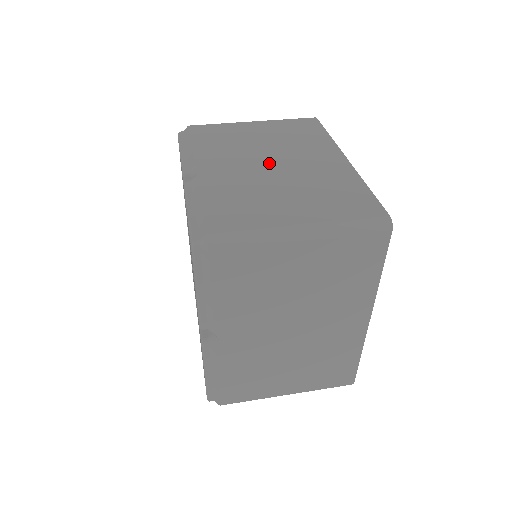
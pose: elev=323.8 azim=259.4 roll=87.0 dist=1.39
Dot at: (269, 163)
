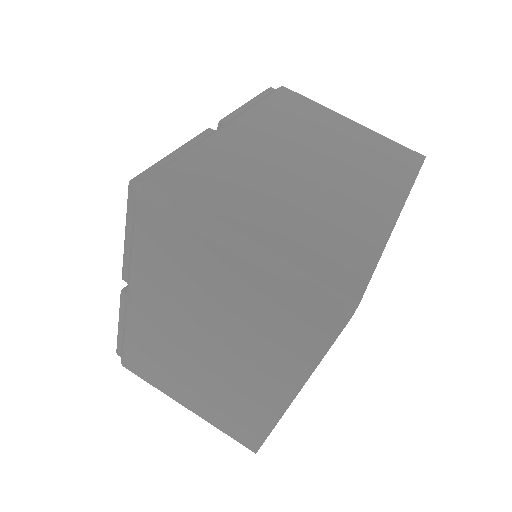
Dot at: (203, 345)
